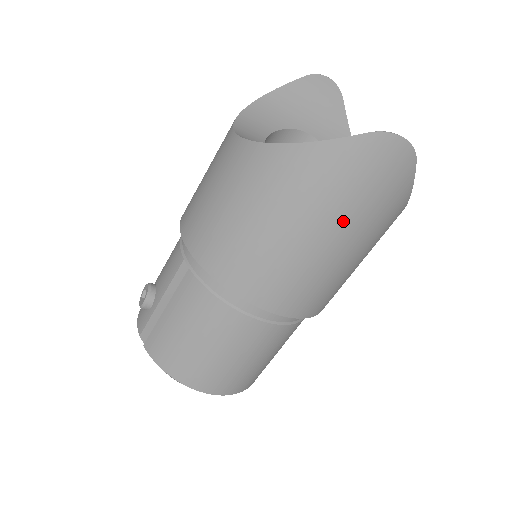
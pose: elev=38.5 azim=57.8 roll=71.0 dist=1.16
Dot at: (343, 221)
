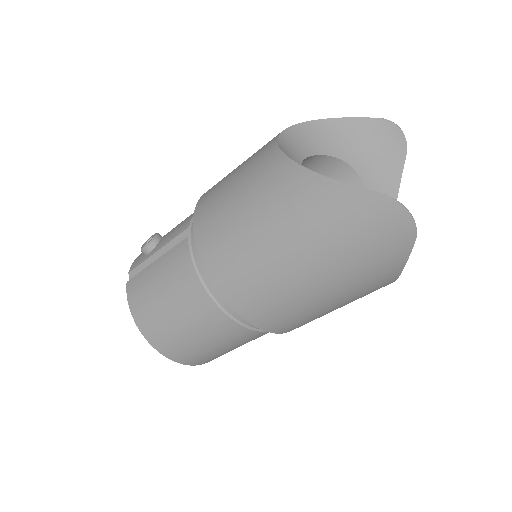
Dot at: (325, 261)
